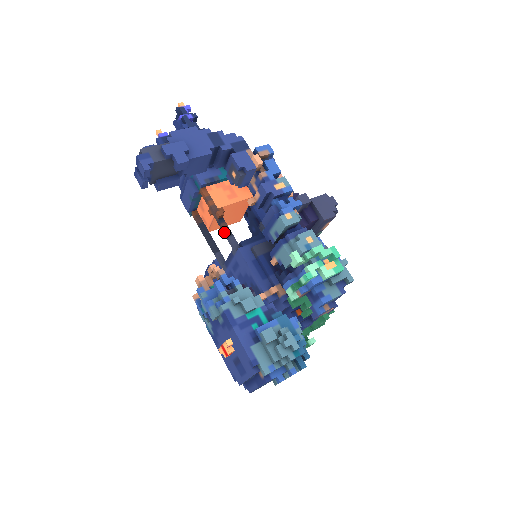
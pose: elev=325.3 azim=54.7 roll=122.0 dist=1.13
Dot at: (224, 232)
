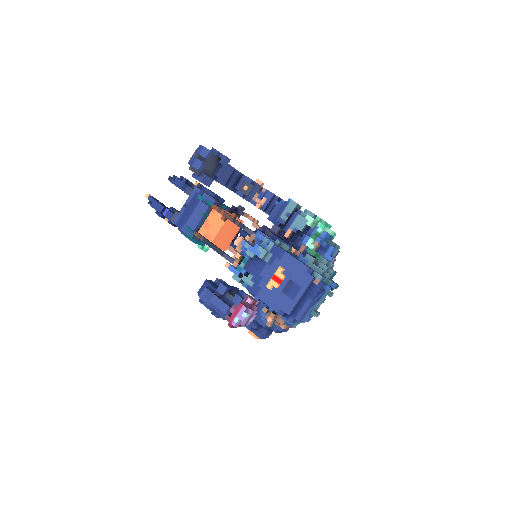
Dot at: (240, 225)
